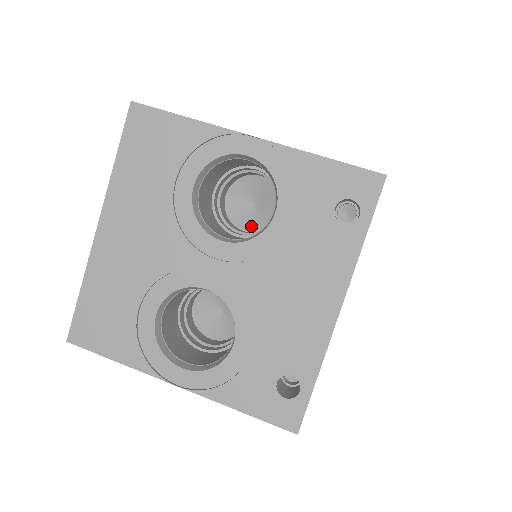
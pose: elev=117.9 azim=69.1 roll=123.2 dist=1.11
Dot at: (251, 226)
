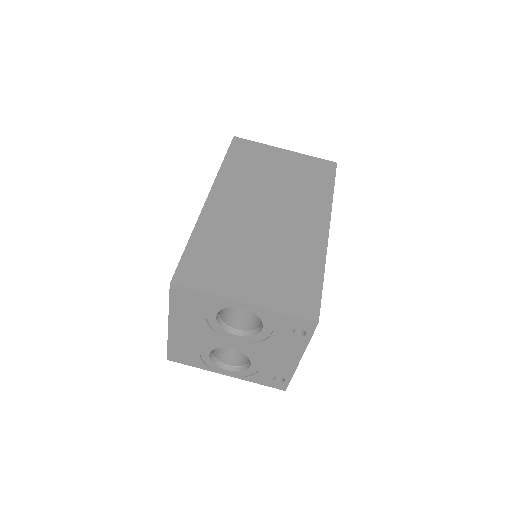
Dot at: occluded
